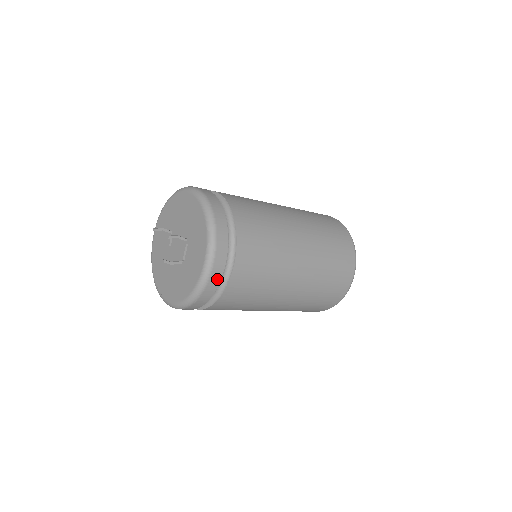
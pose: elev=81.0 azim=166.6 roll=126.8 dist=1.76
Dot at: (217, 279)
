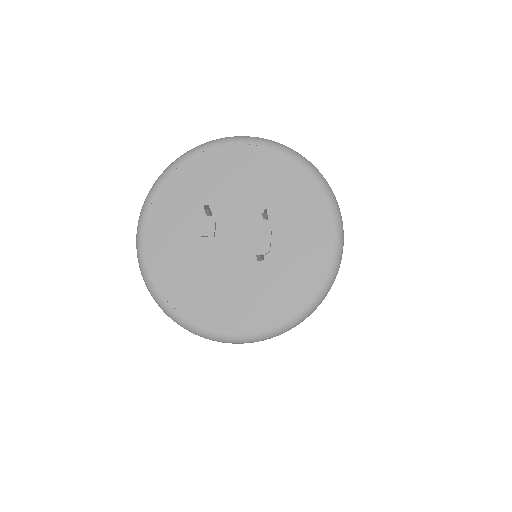
Dot at: occluded
